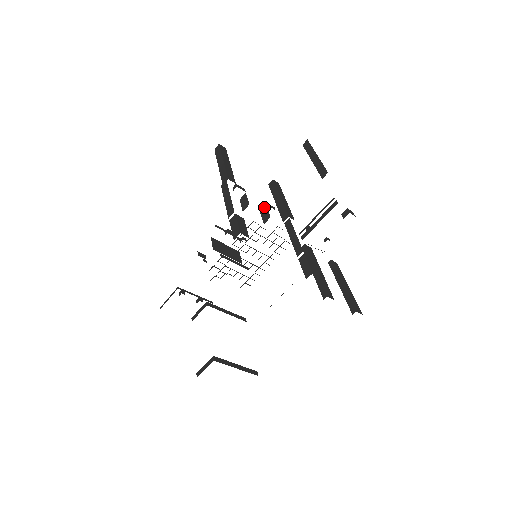
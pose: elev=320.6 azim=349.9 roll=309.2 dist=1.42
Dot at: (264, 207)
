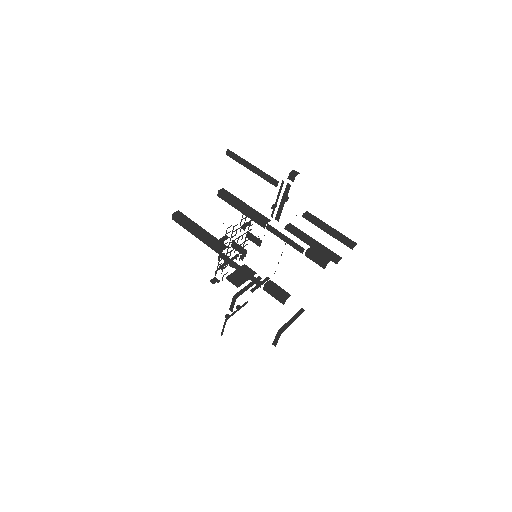
Dot at: (247, 233)
